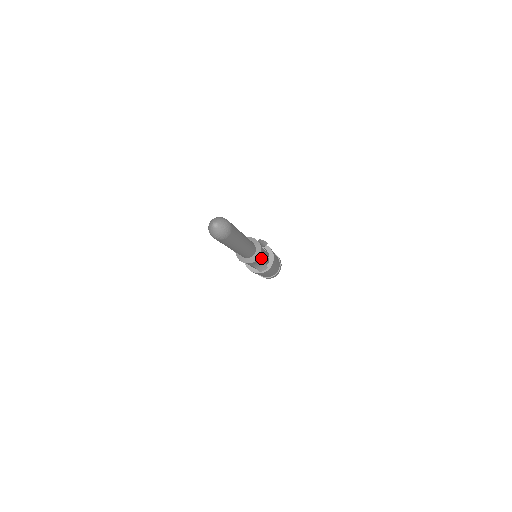
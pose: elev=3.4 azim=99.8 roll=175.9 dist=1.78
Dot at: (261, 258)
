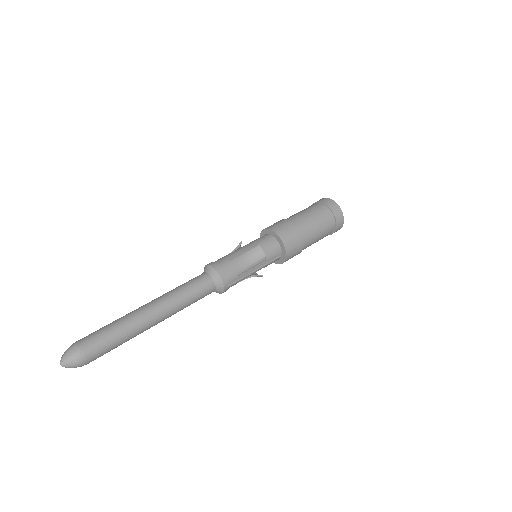
Dot at: (244, 276)
